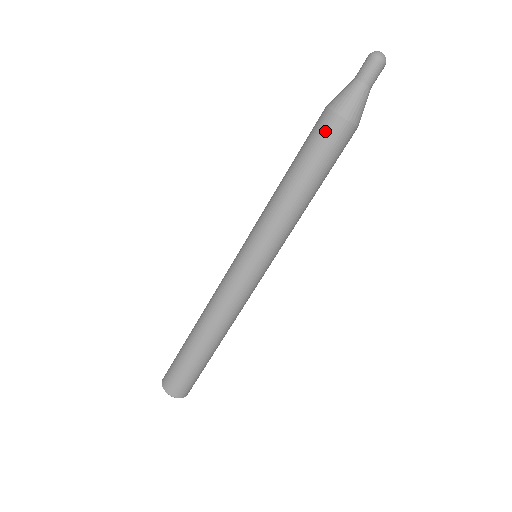
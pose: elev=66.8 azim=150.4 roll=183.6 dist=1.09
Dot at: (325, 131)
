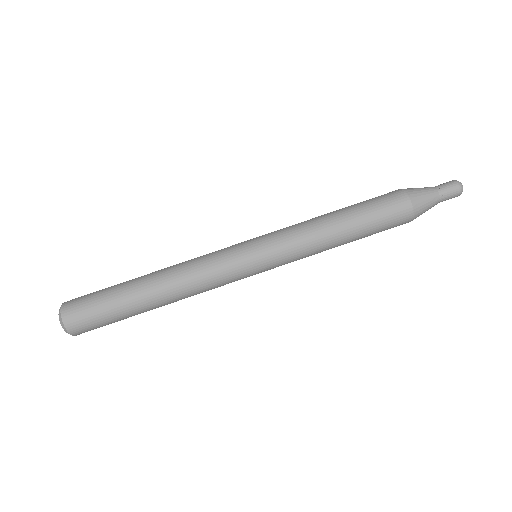
Dot at: (389, 198)
